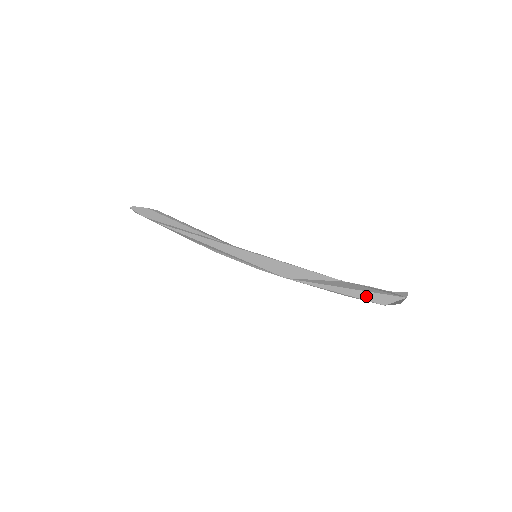
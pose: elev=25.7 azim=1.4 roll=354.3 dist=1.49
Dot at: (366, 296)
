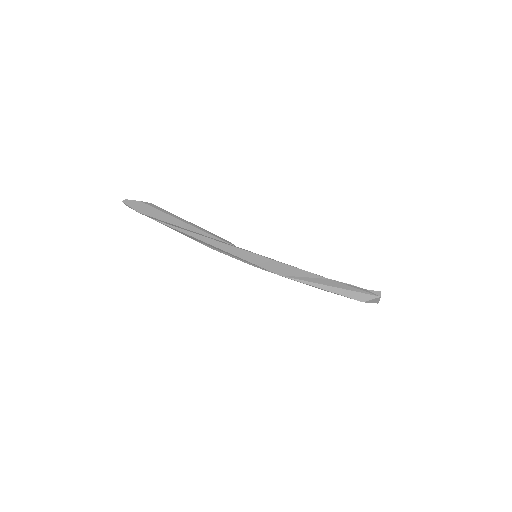
Dot at: (349, 294)
